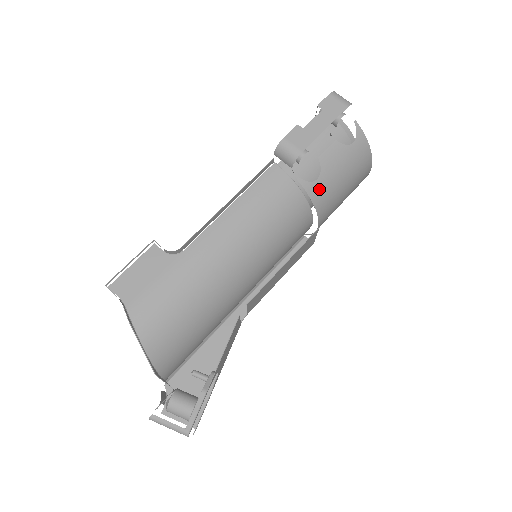
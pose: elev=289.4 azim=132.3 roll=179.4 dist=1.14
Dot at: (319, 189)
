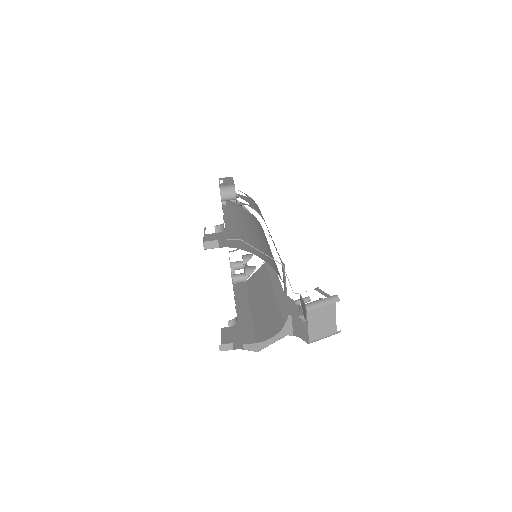
Dot at: occluded
